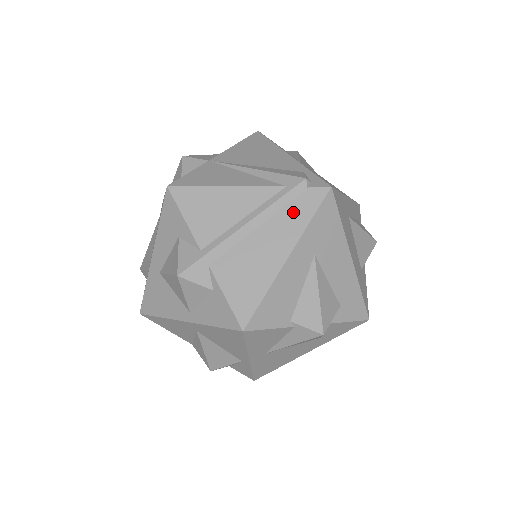
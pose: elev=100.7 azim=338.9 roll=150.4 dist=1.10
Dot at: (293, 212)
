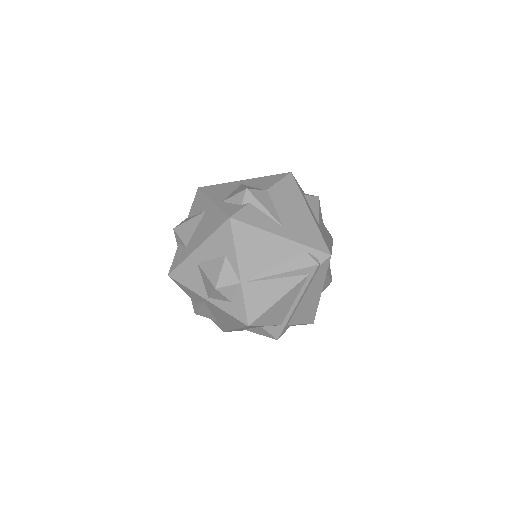
Dot at: (317, 279)
